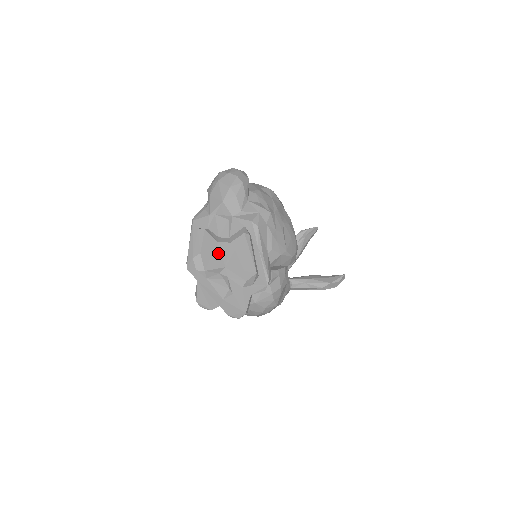
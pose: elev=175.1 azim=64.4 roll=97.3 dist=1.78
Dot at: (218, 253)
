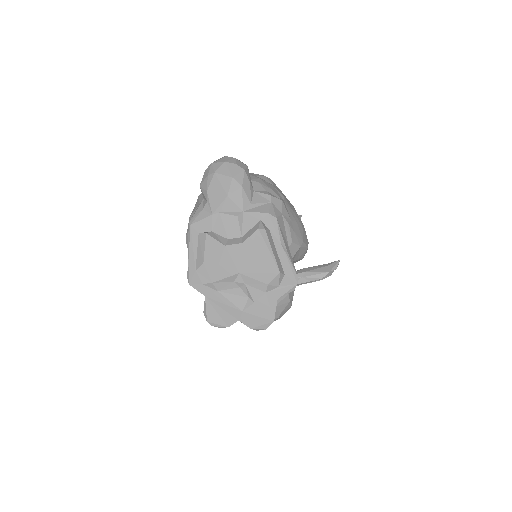
Dot at: (227, 258)
